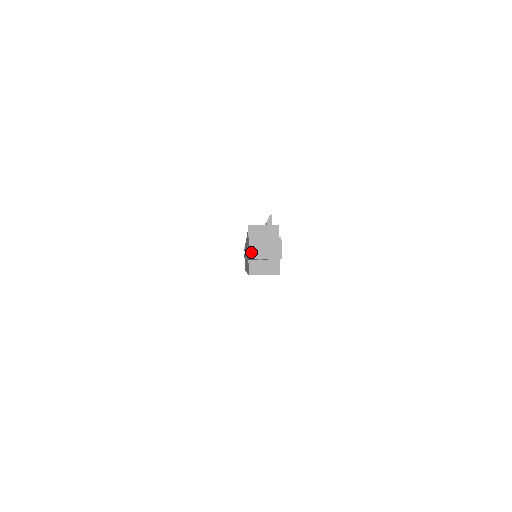
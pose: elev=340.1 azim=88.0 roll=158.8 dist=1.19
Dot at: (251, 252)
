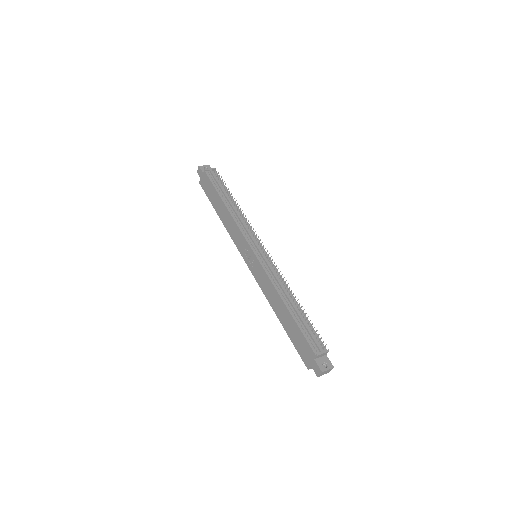
Dot at: (320, 375)
